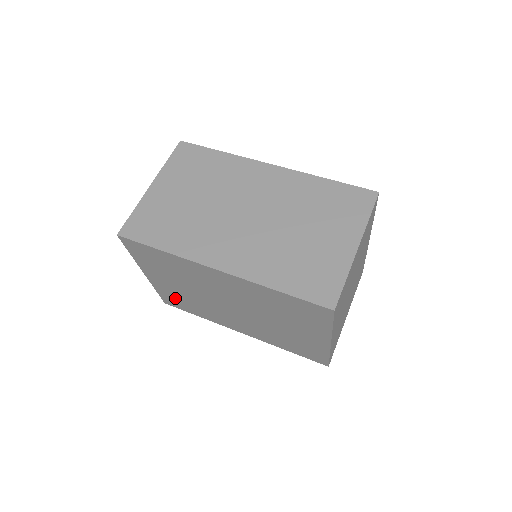
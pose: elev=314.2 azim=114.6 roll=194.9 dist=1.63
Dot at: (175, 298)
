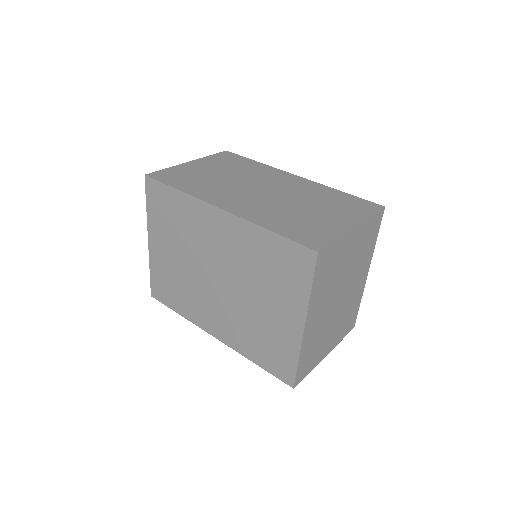
Dot at: (165, 281)
